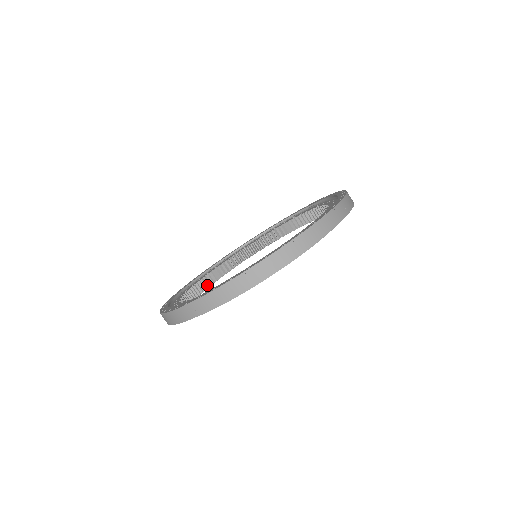
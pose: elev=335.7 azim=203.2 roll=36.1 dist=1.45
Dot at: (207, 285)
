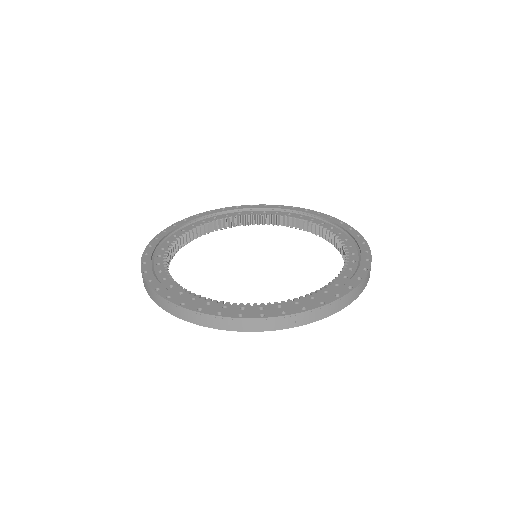
Dot at: (240, 224)
